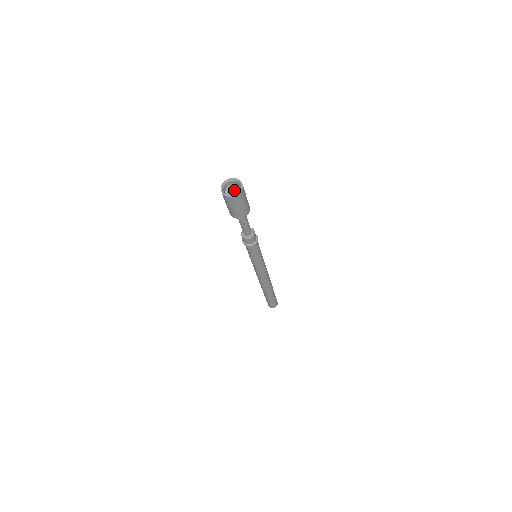
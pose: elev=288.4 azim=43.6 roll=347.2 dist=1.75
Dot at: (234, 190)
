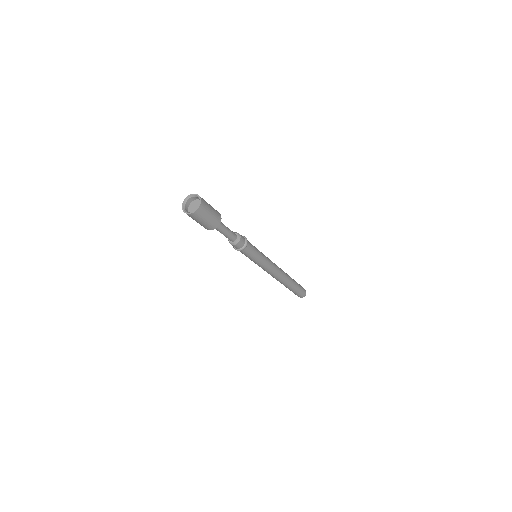
Dot at: (196, 205)
